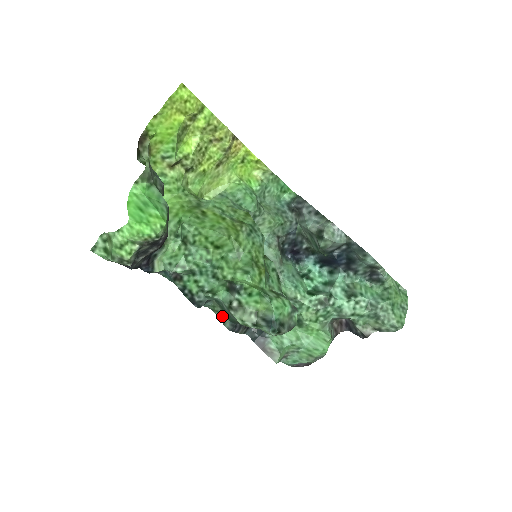
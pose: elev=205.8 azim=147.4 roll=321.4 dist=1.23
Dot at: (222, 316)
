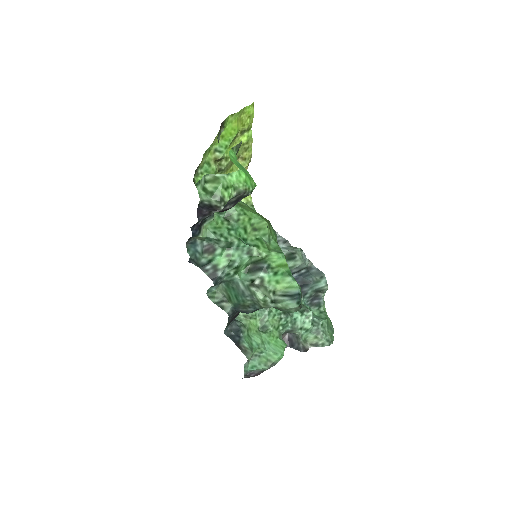
Dot at: (223, 302)
